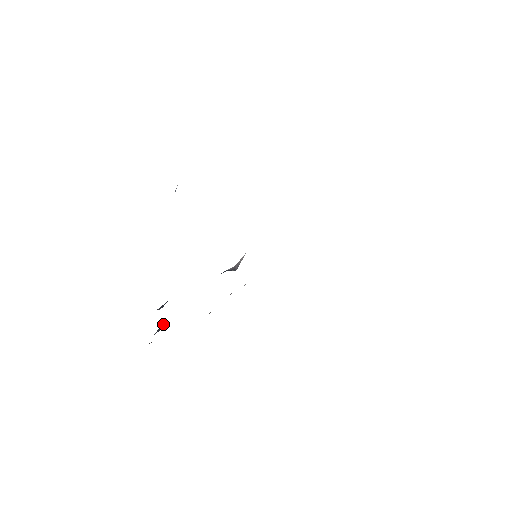
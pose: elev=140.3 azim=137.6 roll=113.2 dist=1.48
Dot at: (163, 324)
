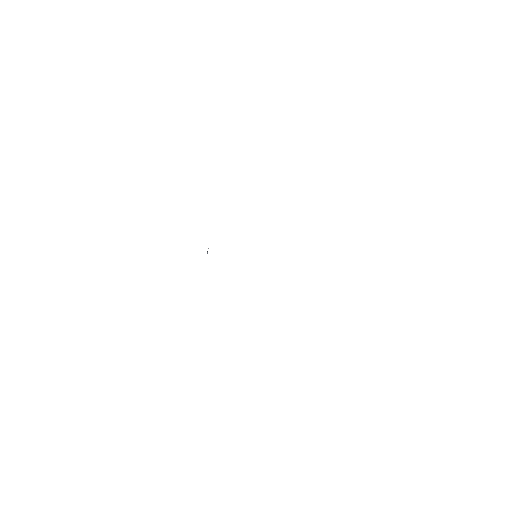
Dot at: occluded
